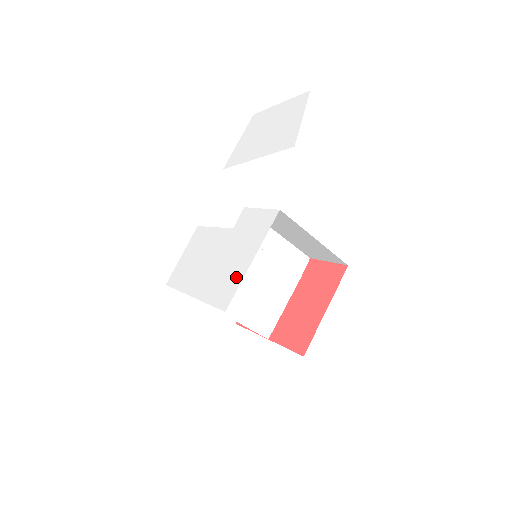
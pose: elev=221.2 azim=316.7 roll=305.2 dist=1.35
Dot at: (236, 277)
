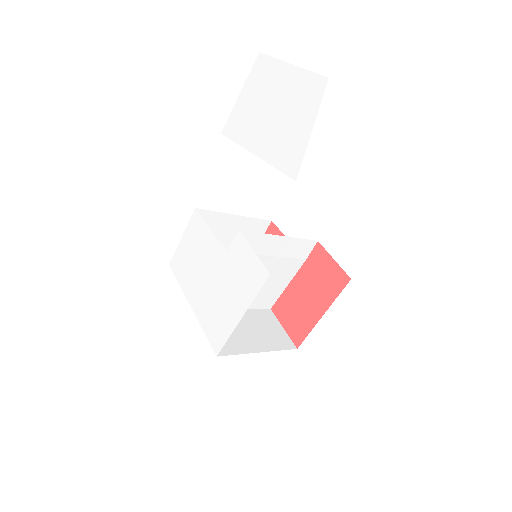
Dot at: (227, 324)
